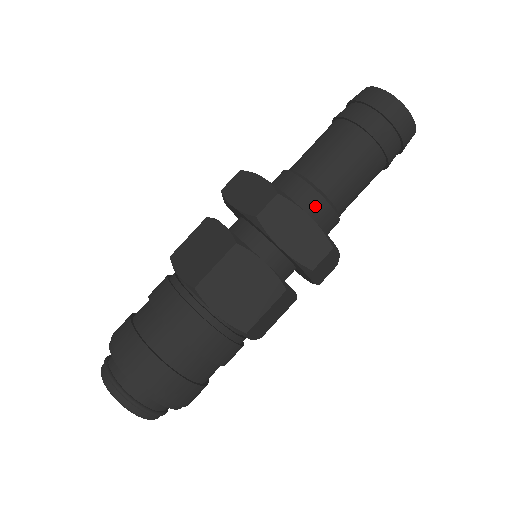
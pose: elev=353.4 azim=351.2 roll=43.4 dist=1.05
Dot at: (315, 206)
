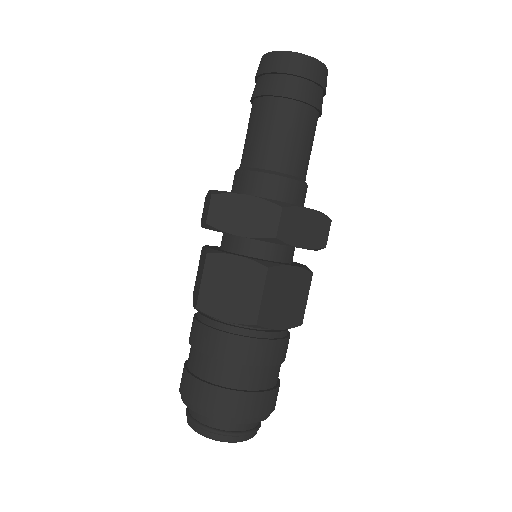
Dot at: (297, 192)
